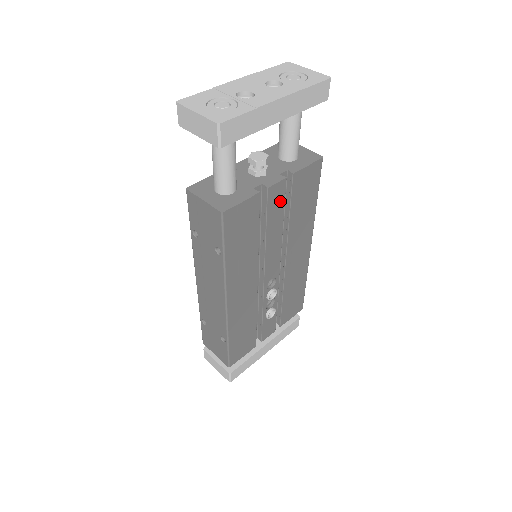
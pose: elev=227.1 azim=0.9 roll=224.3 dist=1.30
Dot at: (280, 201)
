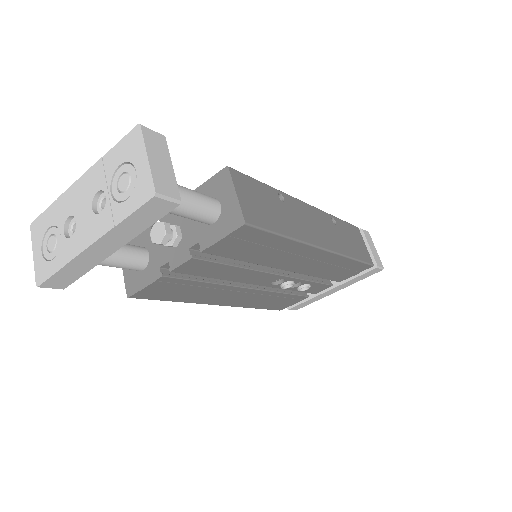
Dot at: (207, 265)
